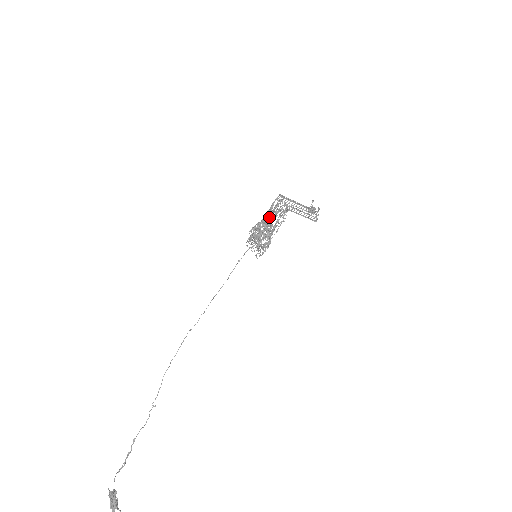
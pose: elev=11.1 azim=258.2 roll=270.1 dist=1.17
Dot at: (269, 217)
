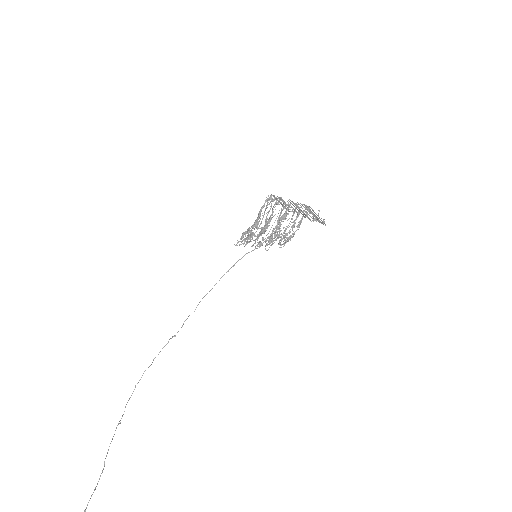
Dot at: (293, 227)
